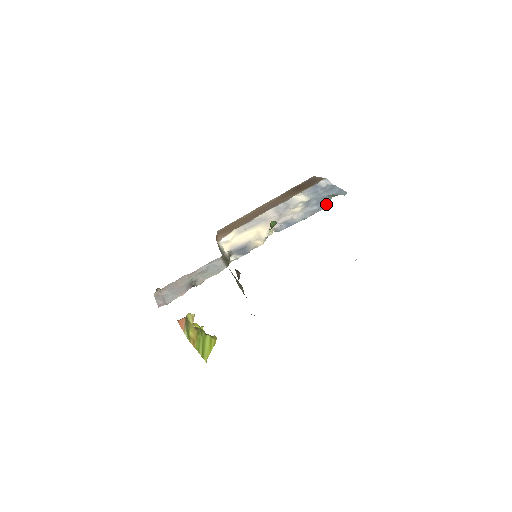
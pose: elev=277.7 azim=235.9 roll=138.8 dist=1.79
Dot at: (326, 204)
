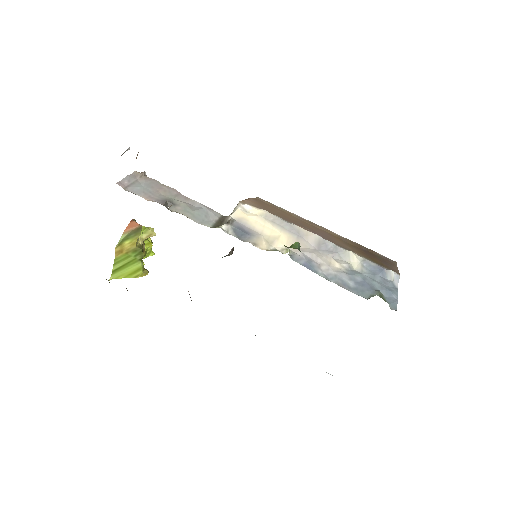
Dot at: (364, 293)
